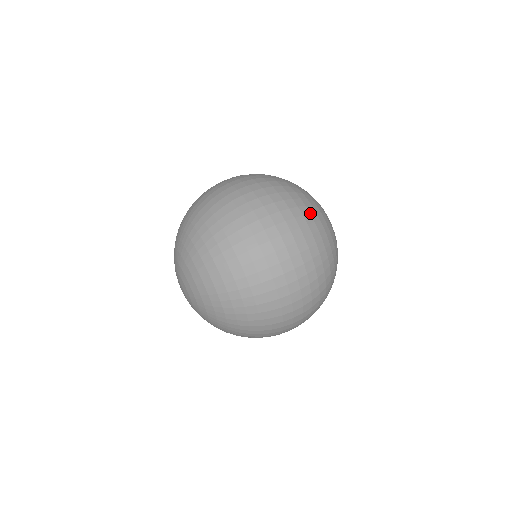
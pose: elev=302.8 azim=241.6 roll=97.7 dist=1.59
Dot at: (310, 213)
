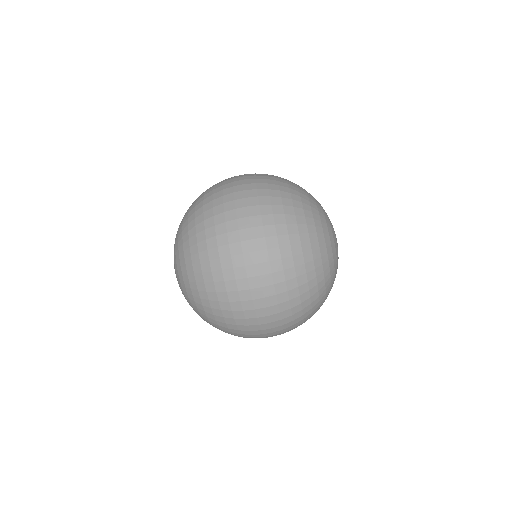
Dot at: (311, 303)
